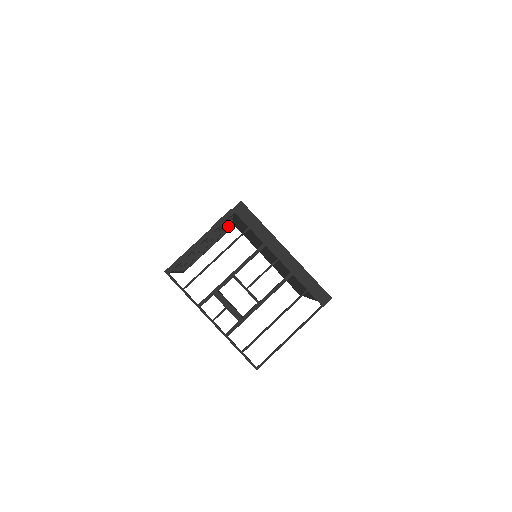
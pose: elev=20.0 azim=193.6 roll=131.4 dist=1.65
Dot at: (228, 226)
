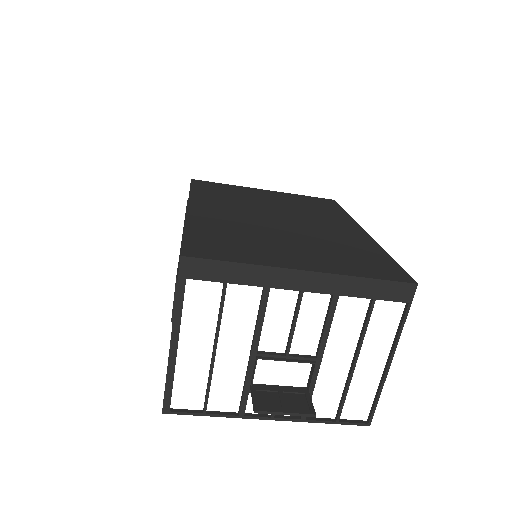
Dot at: occluded
